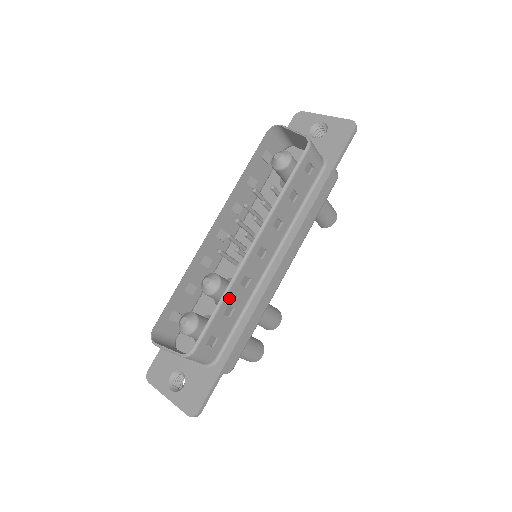
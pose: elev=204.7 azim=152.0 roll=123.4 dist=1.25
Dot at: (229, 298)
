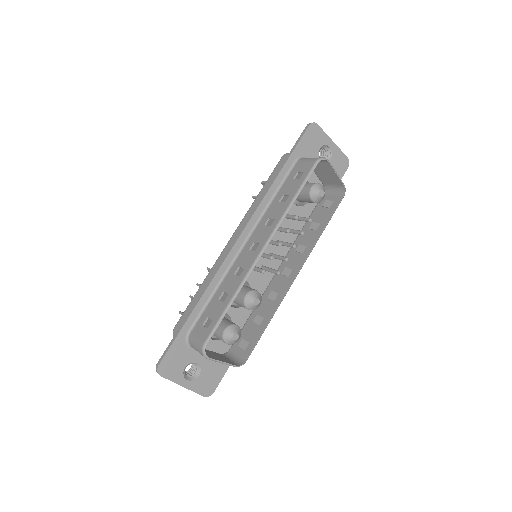
Dot at: (270, 315)
